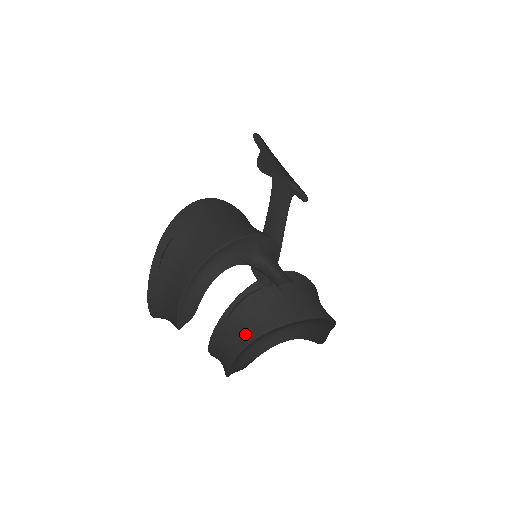
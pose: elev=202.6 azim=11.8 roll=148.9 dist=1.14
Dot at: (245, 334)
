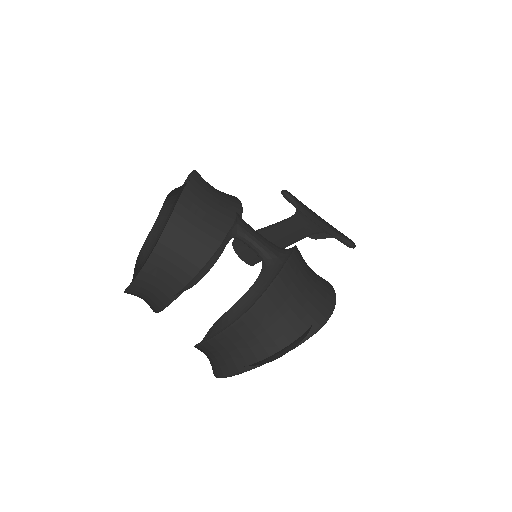
Dot at: (258, 351)
